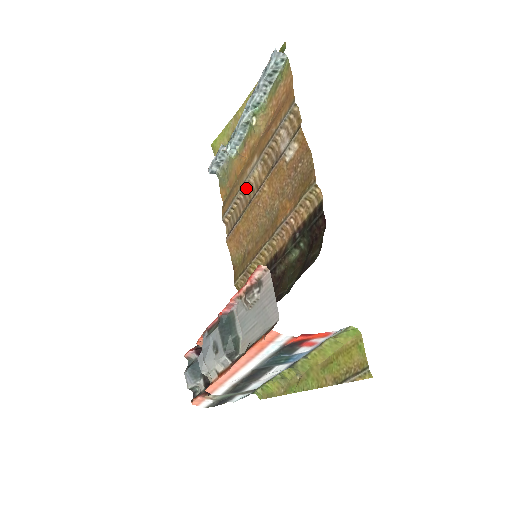
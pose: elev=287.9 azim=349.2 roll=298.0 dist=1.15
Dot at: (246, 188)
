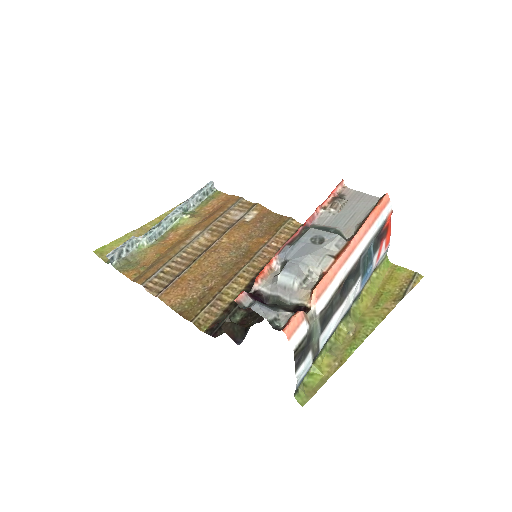
Dot at: (187, 251)
